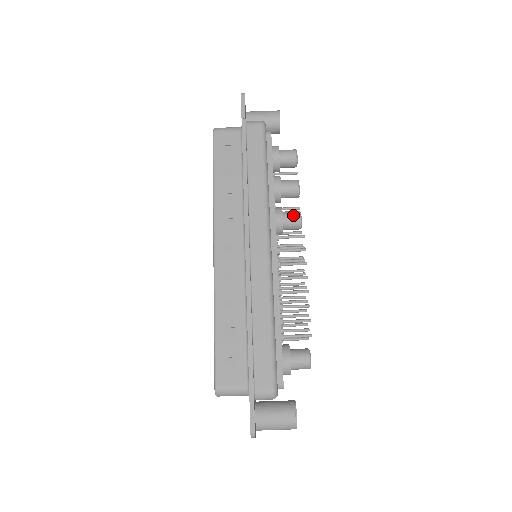
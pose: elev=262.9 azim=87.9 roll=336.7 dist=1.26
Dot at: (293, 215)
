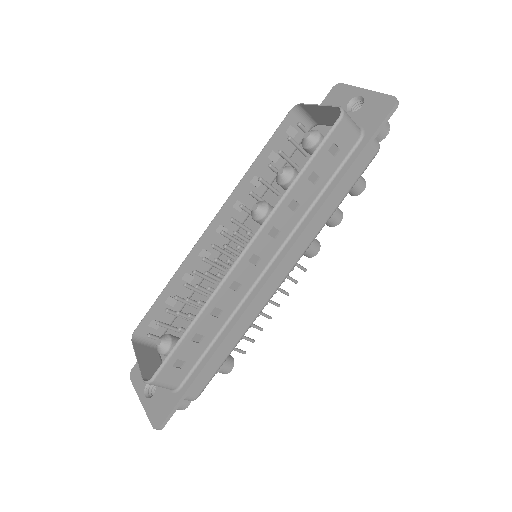
Dot at: (315, 248)
